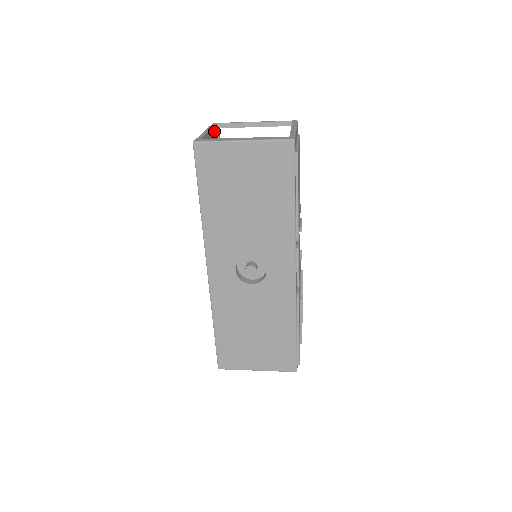
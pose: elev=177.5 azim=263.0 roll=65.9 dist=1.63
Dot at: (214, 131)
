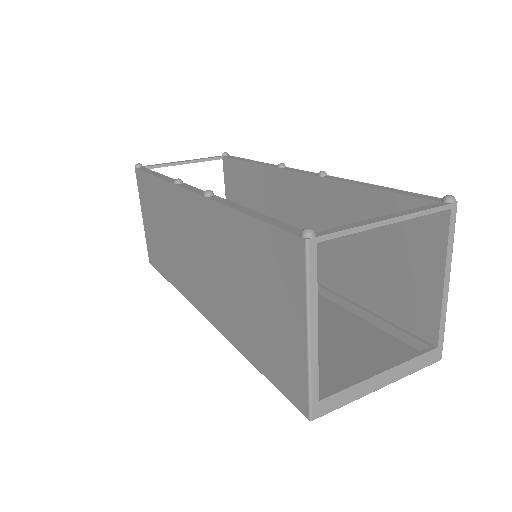
Dot at: occluded
